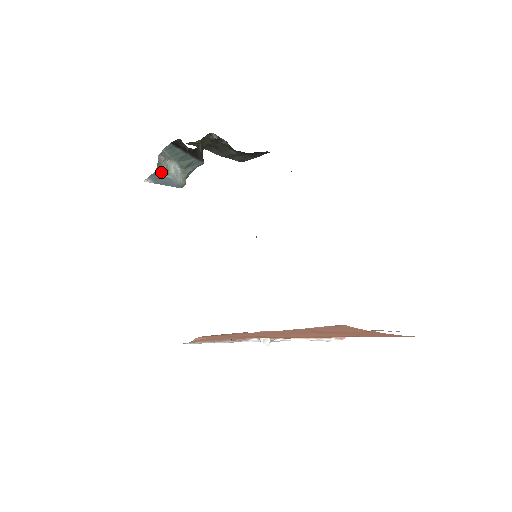
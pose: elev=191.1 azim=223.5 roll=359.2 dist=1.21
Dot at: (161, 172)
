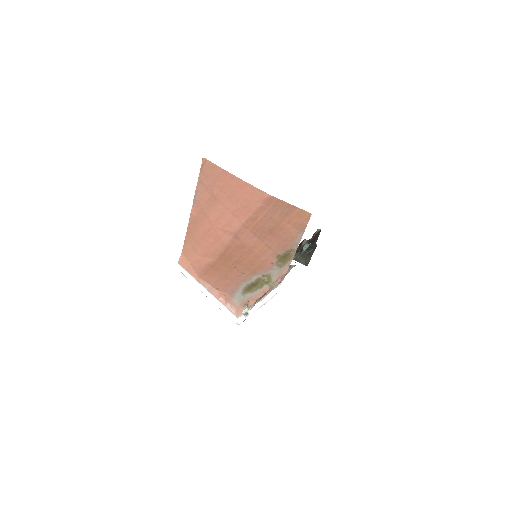
Dot at: occluded
